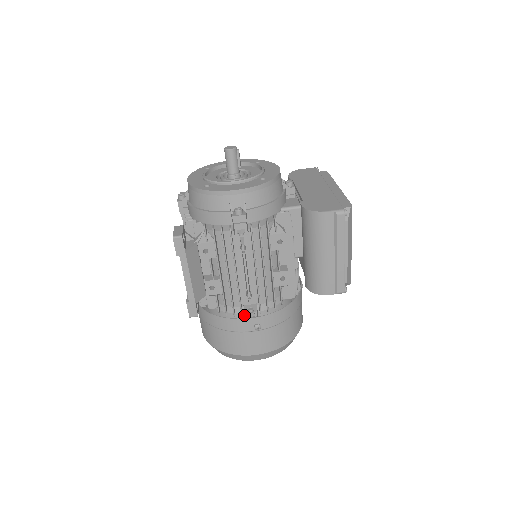
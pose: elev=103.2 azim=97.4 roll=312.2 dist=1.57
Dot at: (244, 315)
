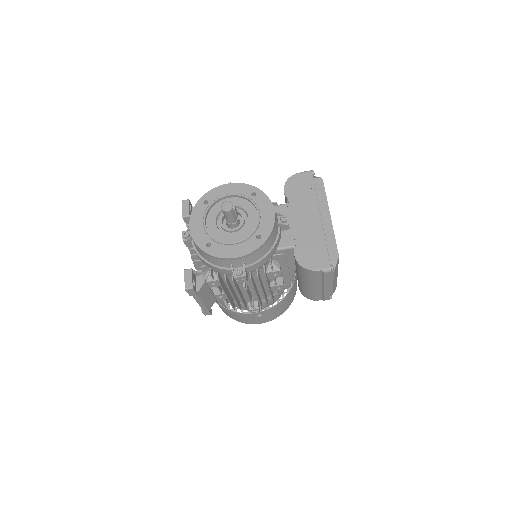
Dot at: (248, 306)
